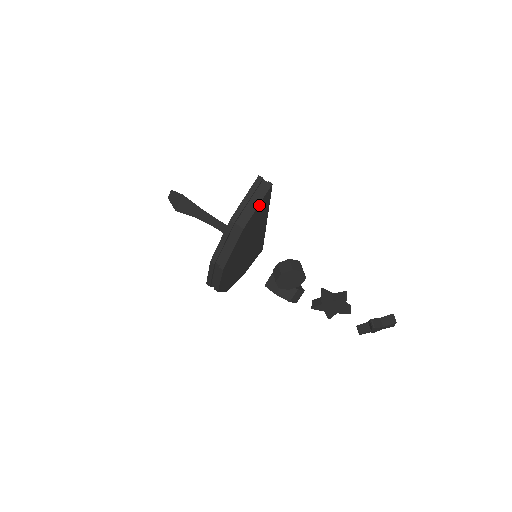
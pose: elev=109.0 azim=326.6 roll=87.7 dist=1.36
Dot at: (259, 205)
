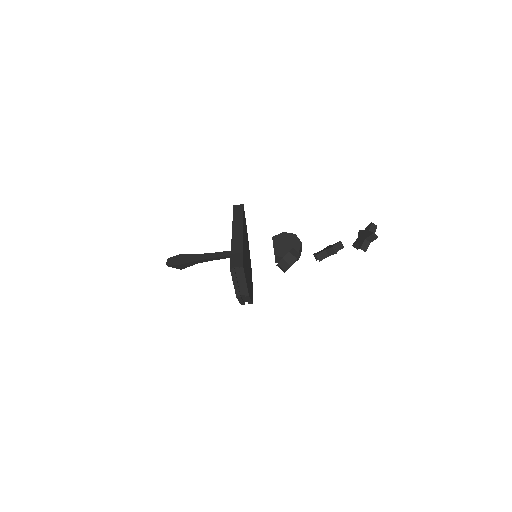
Dot at: (246, 279)
